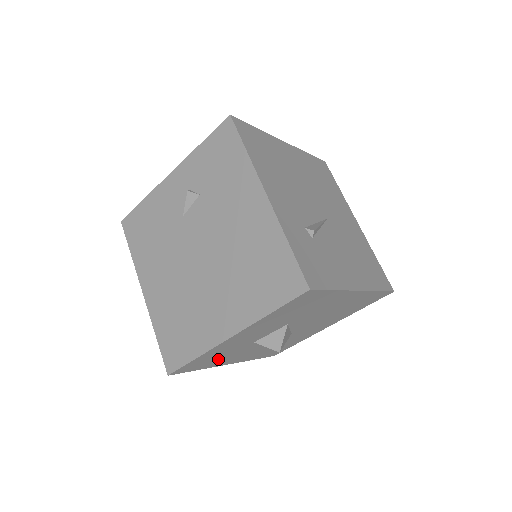
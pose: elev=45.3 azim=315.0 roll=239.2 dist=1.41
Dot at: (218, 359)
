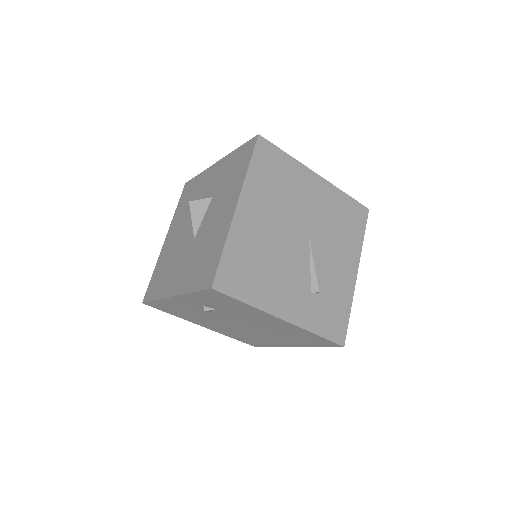
Dot at: occluded
